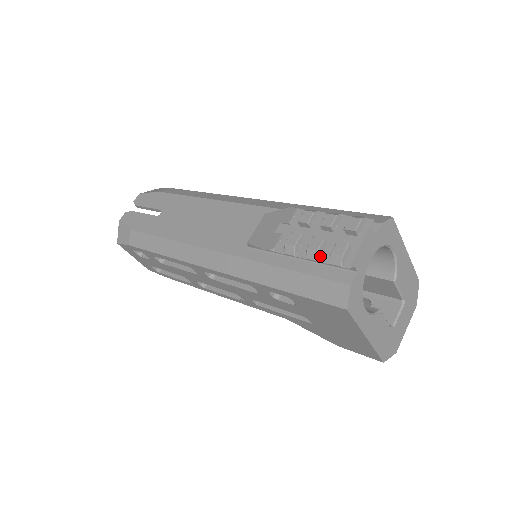
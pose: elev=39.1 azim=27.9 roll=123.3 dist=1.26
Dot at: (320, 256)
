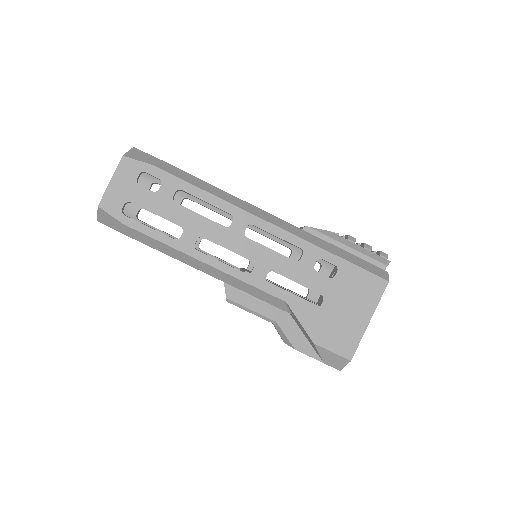
Dot at: (370, 251)
